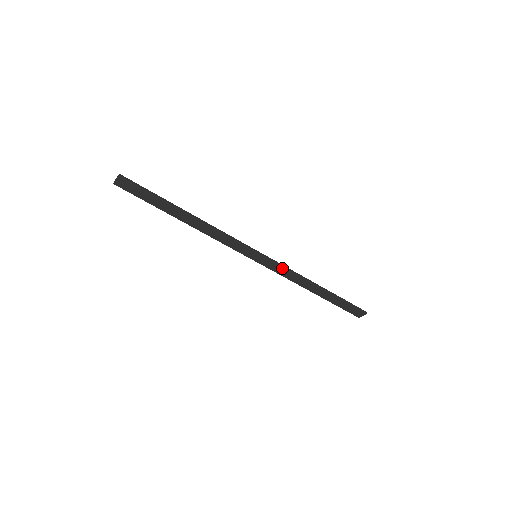
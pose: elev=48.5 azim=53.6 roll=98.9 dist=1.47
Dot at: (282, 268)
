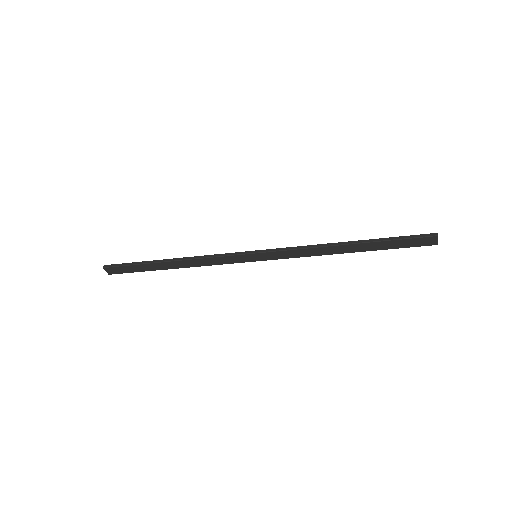
Dot at: (288, 251)
